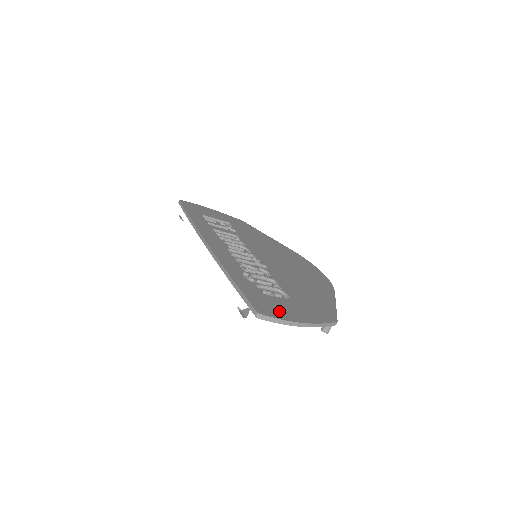
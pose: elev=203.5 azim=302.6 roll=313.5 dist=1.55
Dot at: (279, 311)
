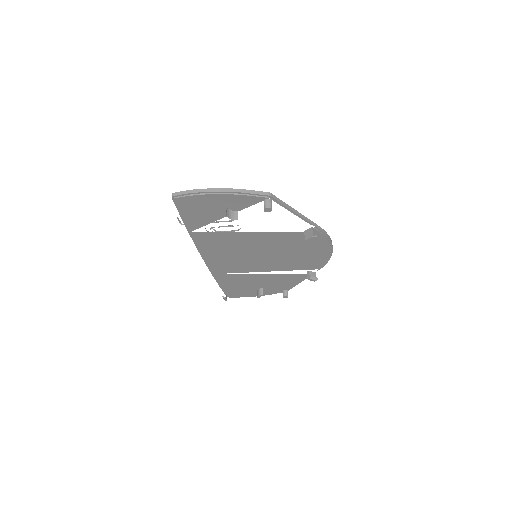
Dot at: occluded
